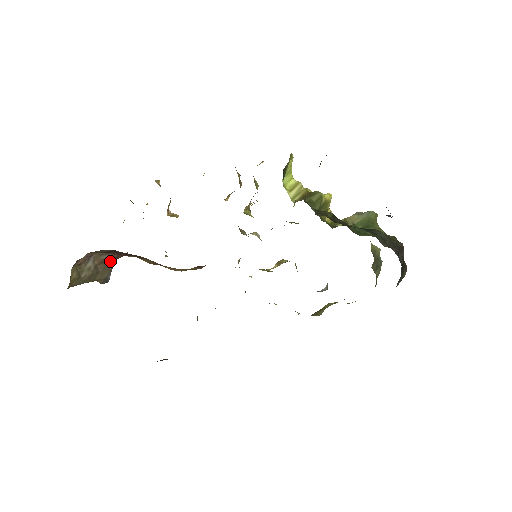
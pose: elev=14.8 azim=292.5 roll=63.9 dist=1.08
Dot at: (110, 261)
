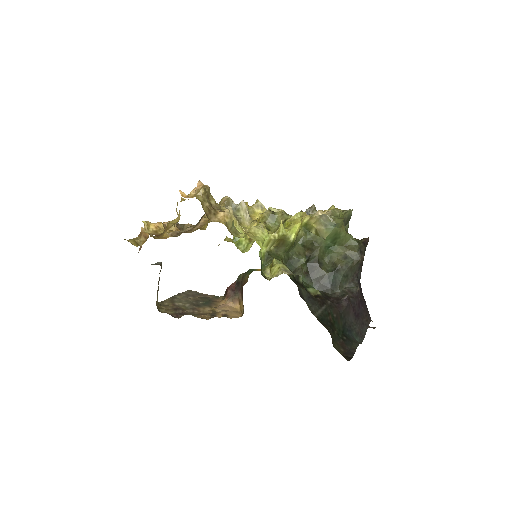
Dot at: occluded
